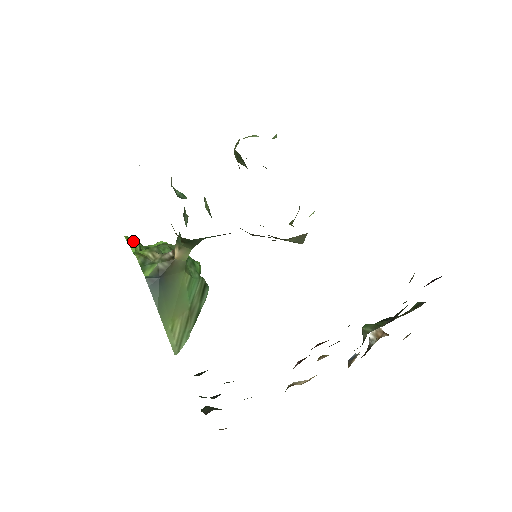
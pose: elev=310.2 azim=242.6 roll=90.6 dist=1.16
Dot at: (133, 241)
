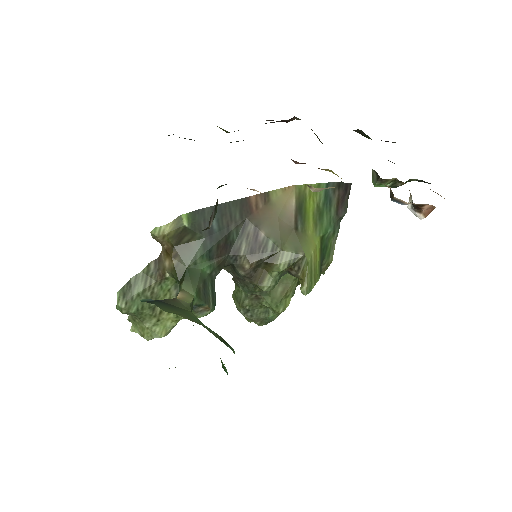
Dot at: occluded
